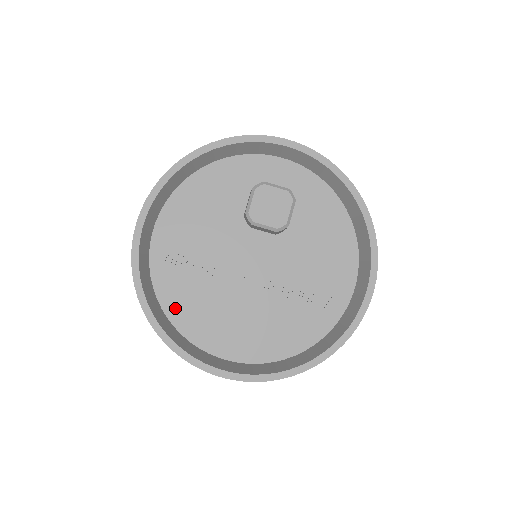
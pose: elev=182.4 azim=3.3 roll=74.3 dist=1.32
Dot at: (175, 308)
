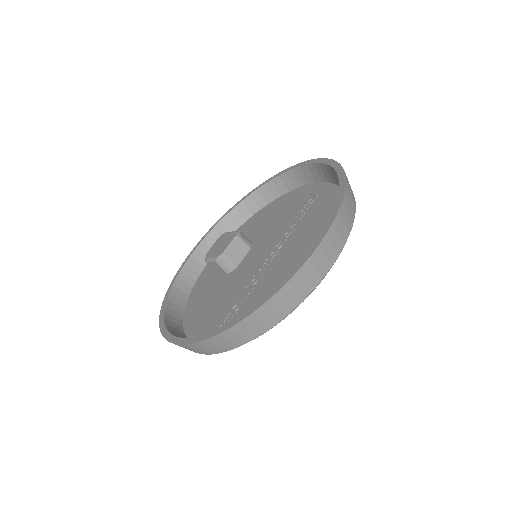
Dot at: occluded
